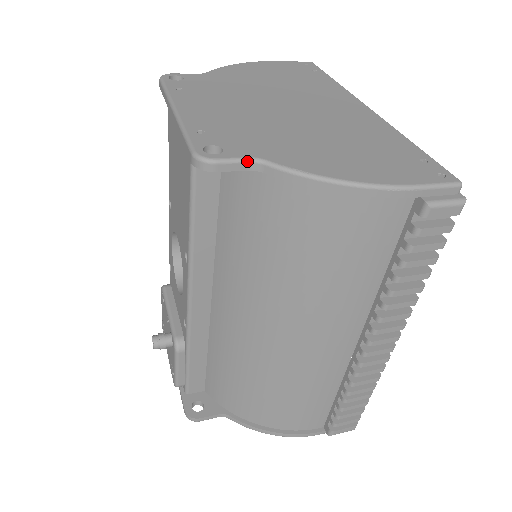
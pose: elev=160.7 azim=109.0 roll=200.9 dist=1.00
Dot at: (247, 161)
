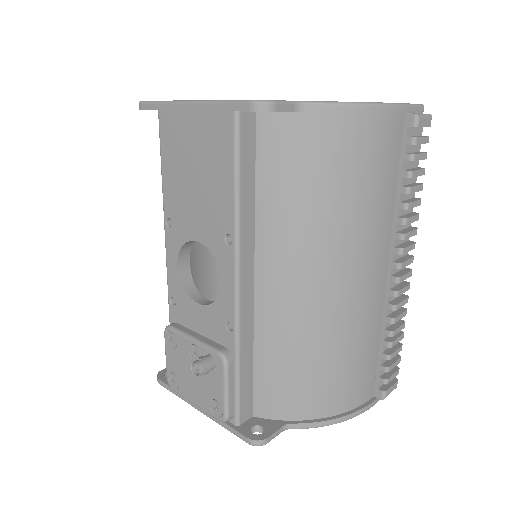
Dot at: (293, 103)
